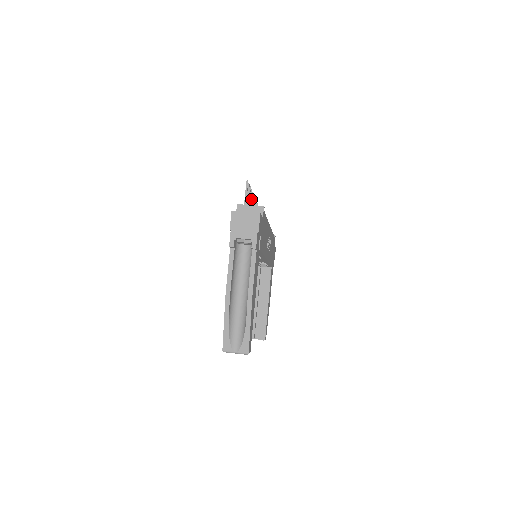
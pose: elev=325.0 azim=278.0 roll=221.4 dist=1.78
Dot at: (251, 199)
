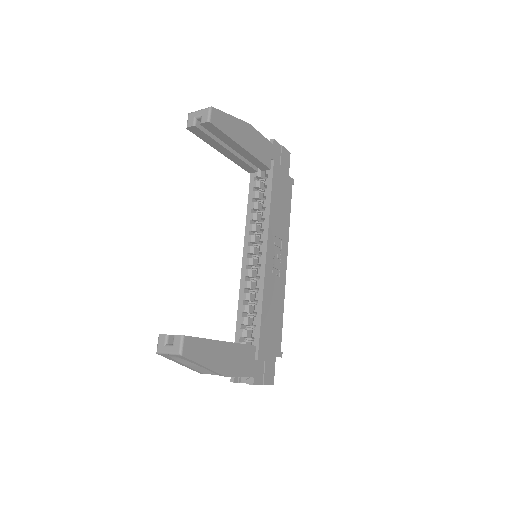
Dot at: occluded
